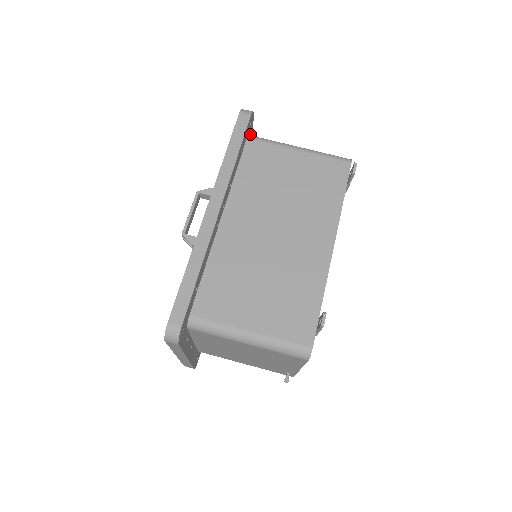
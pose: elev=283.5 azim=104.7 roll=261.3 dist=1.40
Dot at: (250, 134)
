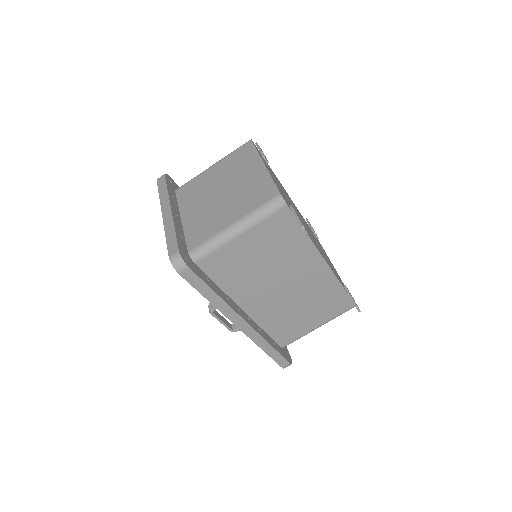
Dot at: (183, 246)
